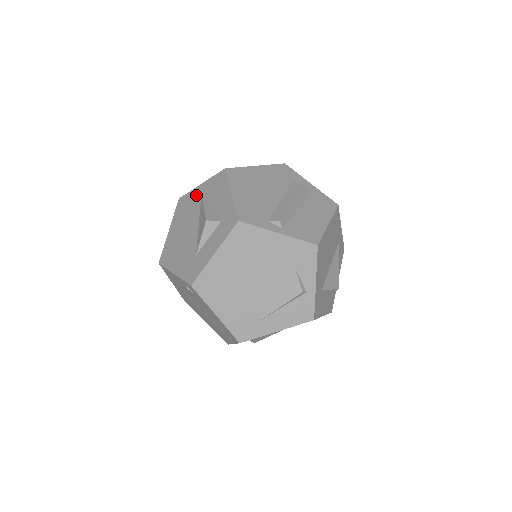
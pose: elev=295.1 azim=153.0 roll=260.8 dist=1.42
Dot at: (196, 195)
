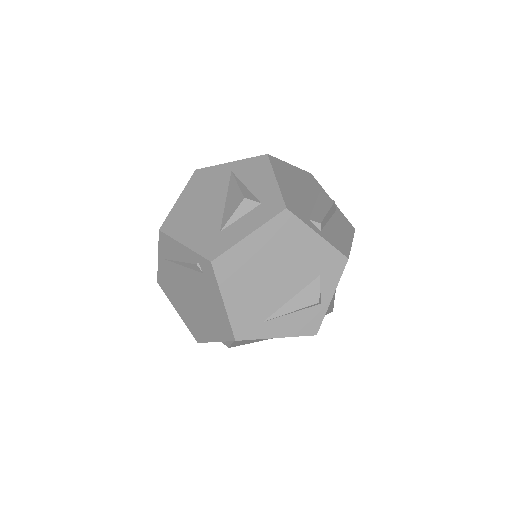
Dot at: (223, 171)
